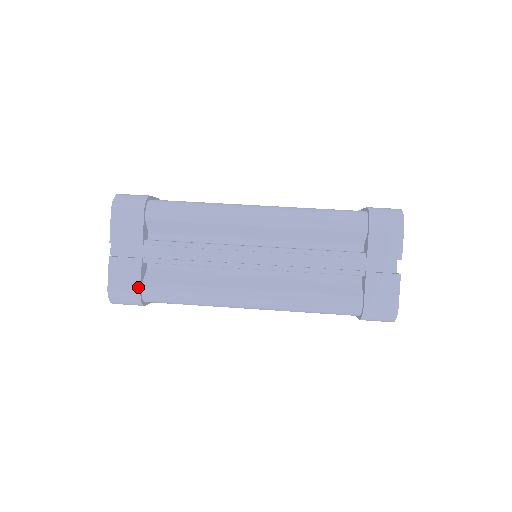
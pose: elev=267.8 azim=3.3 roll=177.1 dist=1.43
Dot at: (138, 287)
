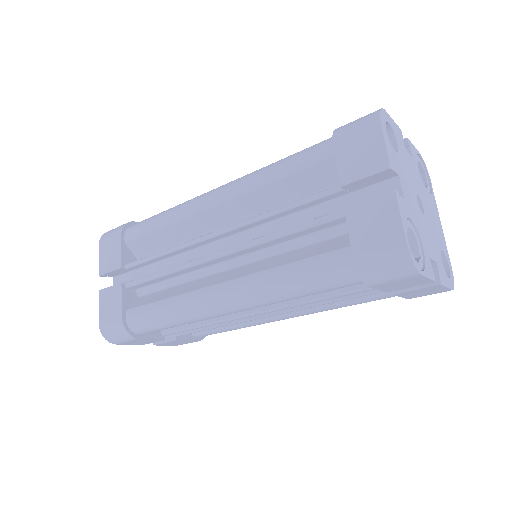
Dot at: (120, 315)
